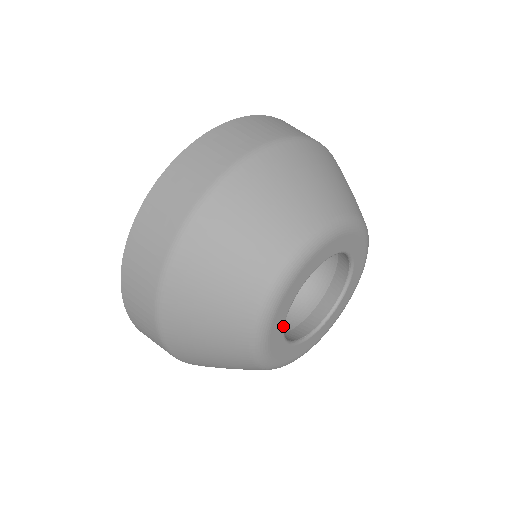
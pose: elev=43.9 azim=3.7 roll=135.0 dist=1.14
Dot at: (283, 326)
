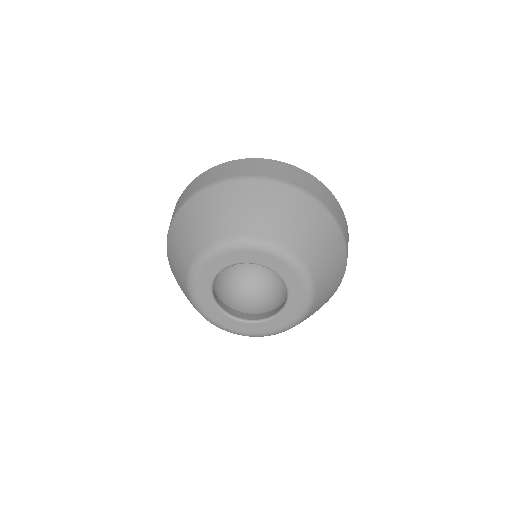
Dot at: (210, 294)
